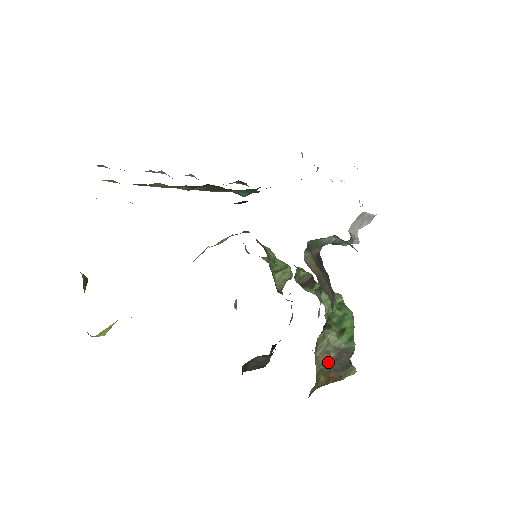
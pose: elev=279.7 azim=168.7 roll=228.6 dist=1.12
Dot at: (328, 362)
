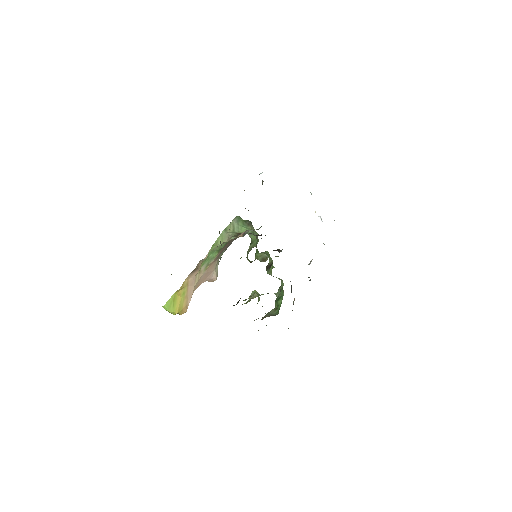
Dot at: occluded
